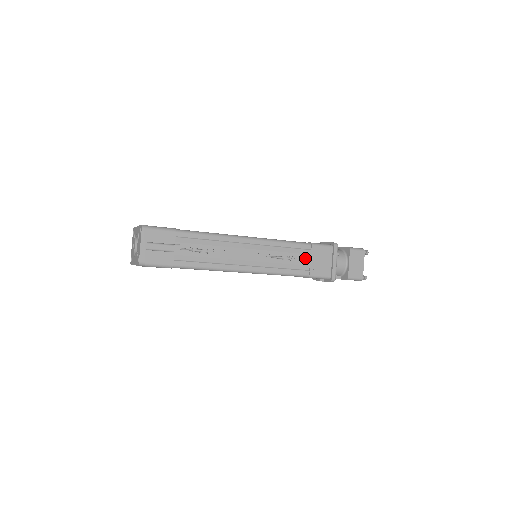
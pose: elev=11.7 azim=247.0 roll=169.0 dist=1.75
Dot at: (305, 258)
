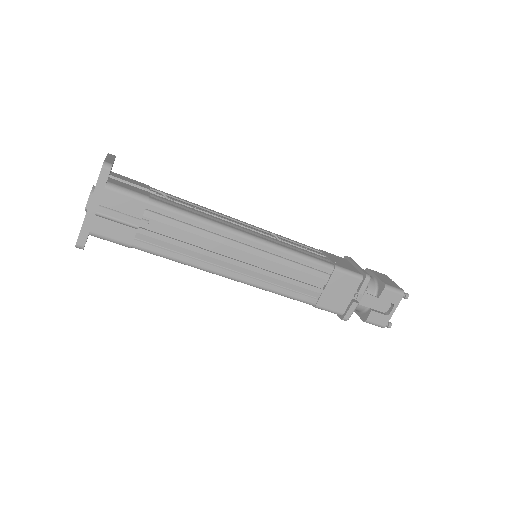
Dot at: occluded
